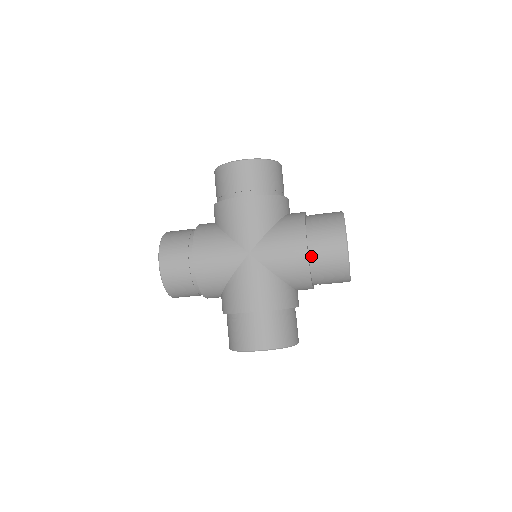
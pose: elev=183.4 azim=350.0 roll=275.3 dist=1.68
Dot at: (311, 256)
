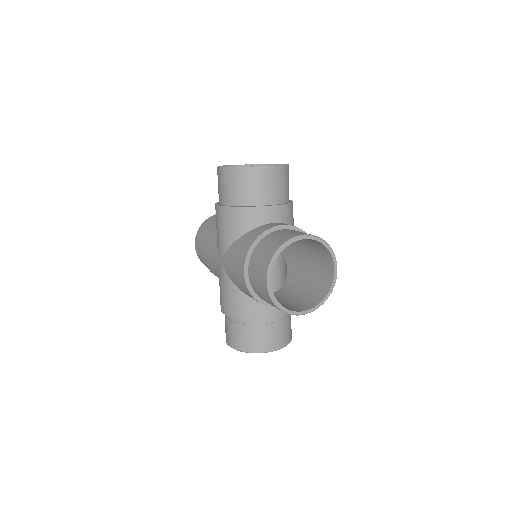
Dot at: (251, 281)
